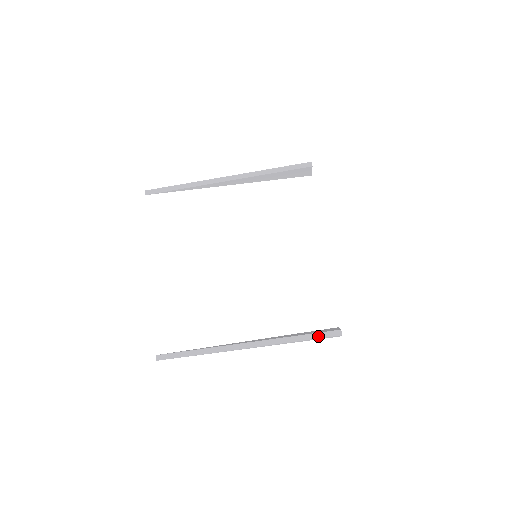
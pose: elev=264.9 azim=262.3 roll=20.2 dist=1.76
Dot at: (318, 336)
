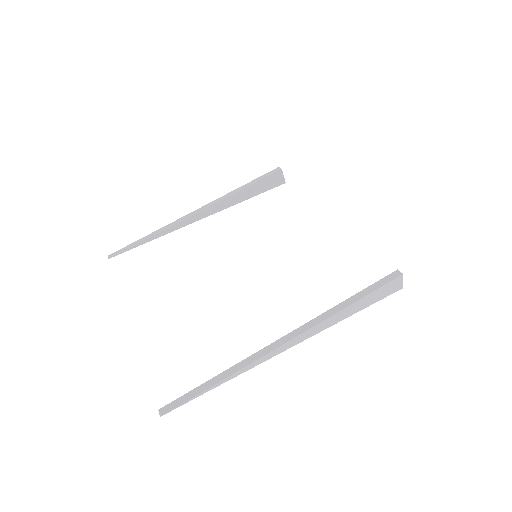
Dot at: (373, 288)
